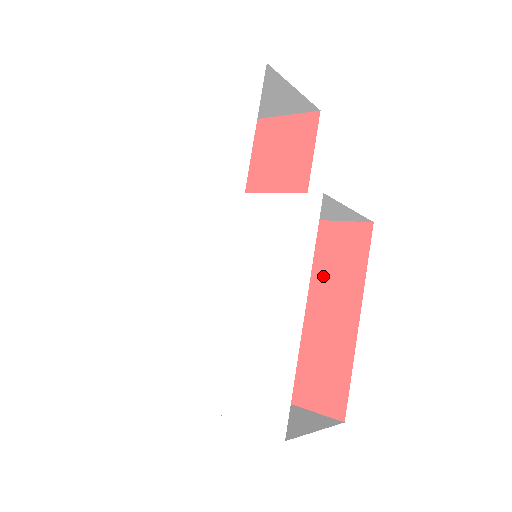
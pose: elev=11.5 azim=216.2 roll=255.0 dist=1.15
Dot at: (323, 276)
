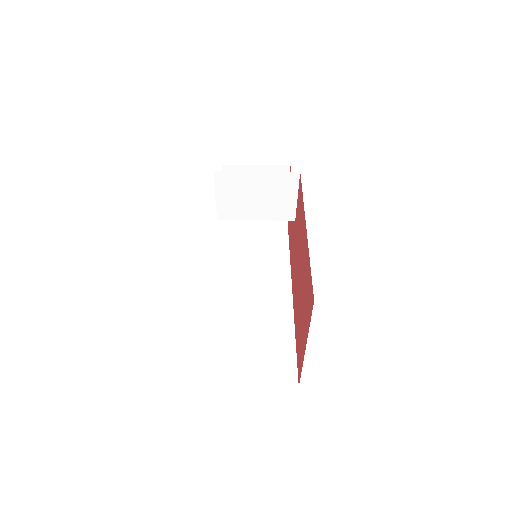
Dot at: (300, 233)
